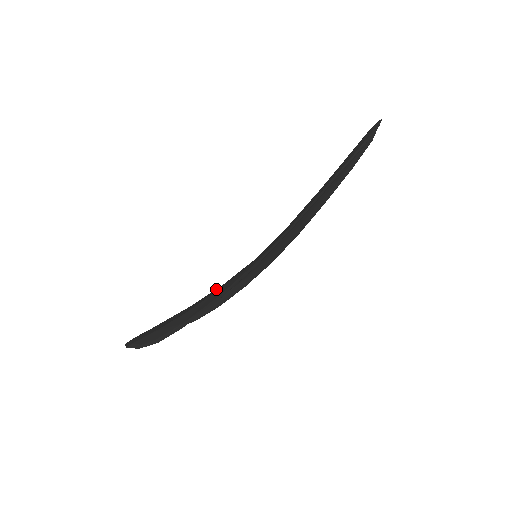
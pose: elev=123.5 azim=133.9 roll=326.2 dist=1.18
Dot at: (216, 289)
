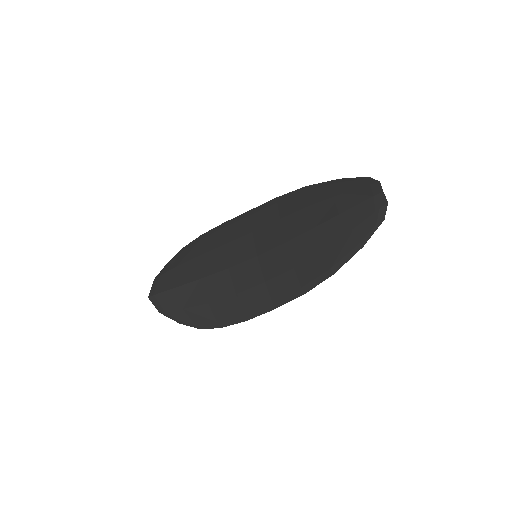
Dot at: (224, 276)
